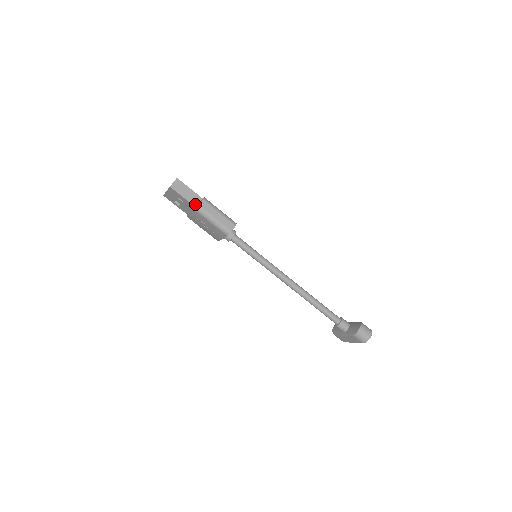
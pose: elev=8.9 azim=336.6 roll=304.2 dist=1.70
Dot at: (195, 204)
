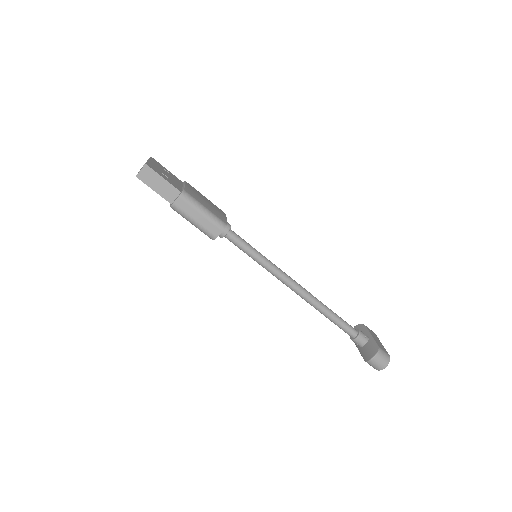
Dot at: (170, 200)
